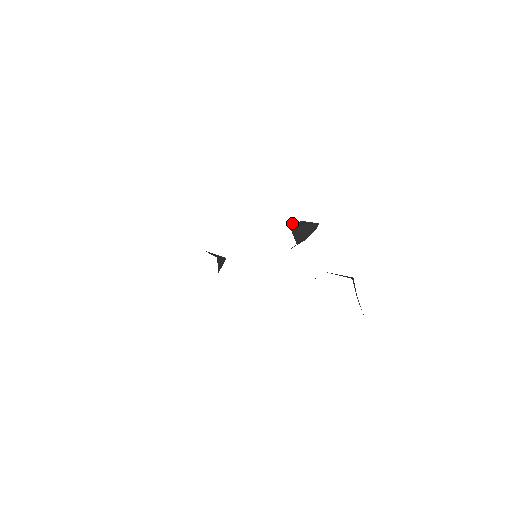
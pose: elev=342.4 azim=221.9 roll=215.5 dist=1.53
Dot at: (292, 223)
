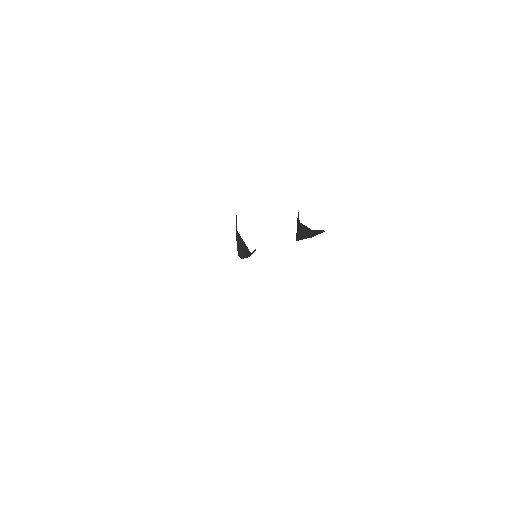
Dot at: occluded
